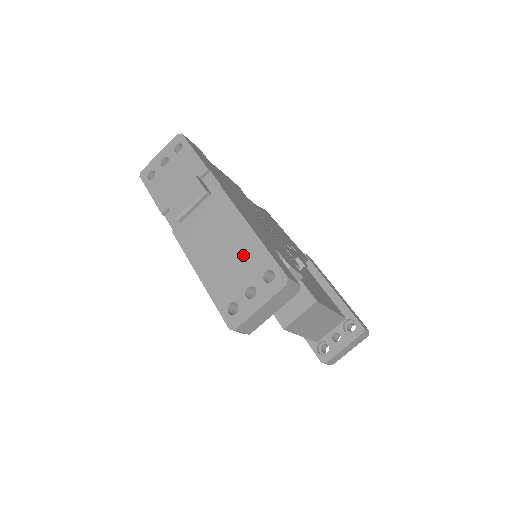
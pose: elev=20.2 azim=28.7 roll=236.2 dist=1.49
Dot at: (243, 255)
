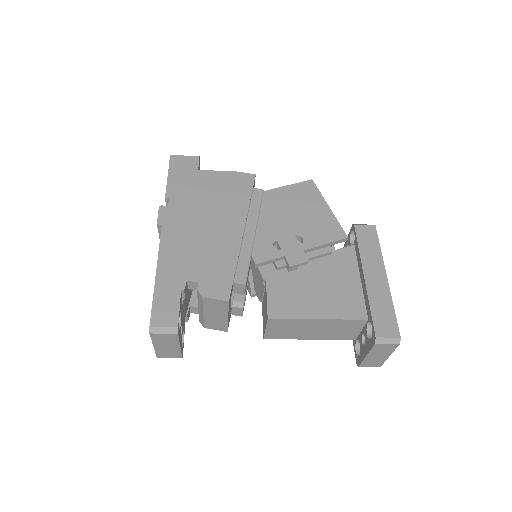
Dot at: occluded
